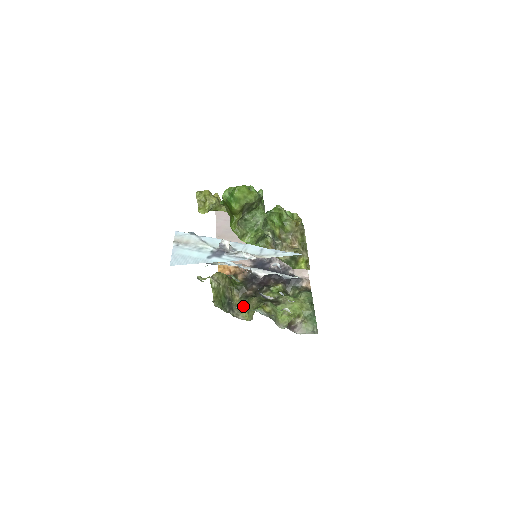
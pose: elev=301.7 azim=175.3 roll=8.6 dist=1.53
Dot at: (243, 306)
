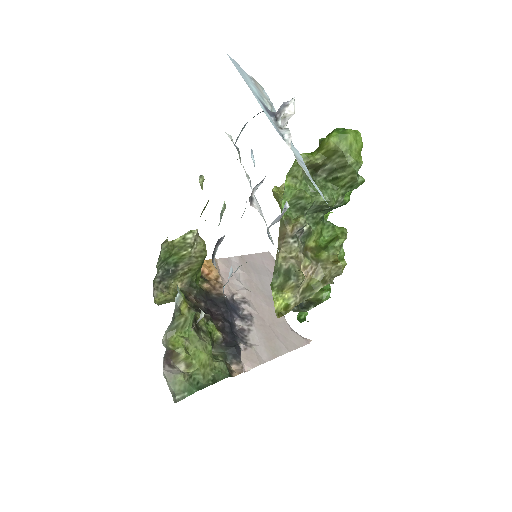
Dot at: (171, 294)
